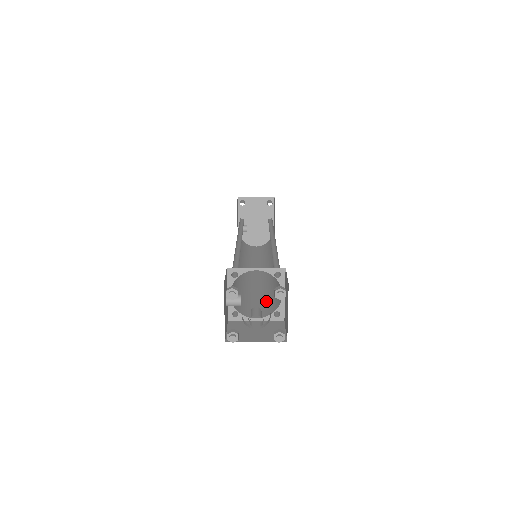
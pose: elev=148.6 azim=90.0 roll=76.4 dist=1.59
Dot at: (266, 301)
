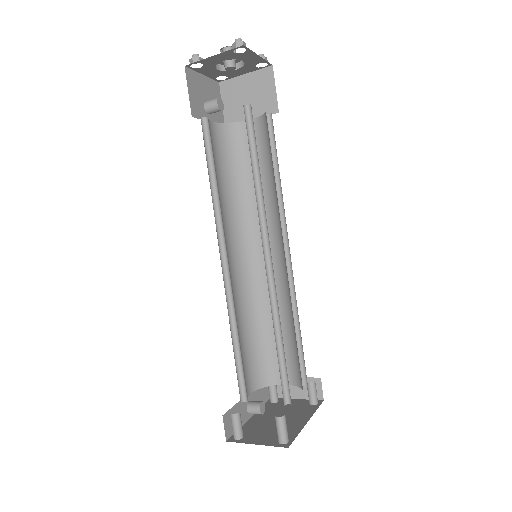
Dot at: occluded
